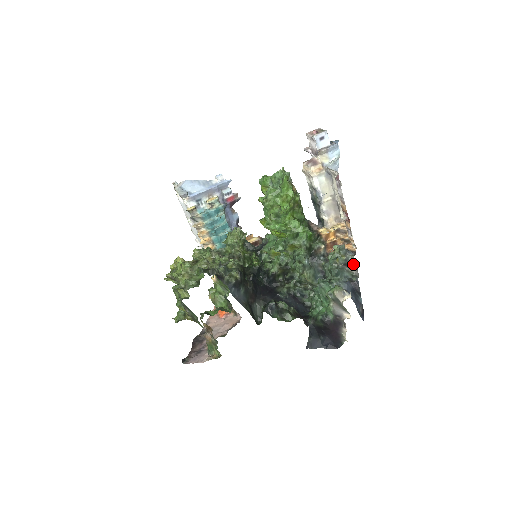
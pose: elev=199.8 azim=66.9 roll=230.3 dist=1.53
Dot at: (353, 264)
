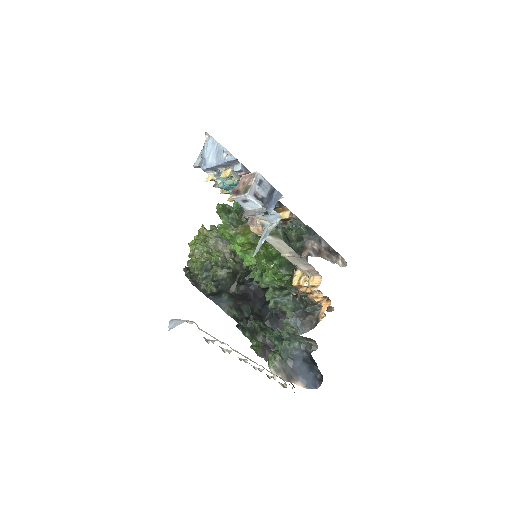
Dot at: (307, 338)
